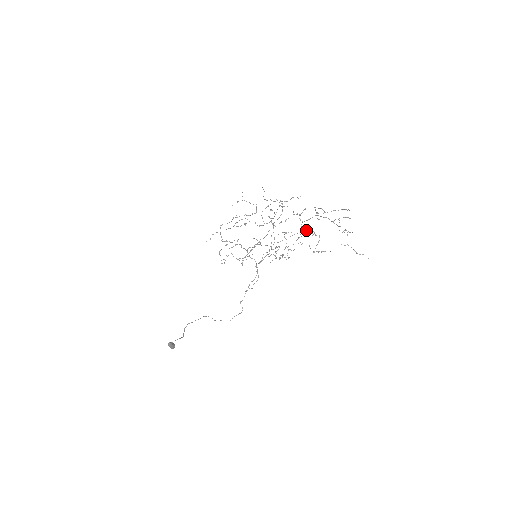
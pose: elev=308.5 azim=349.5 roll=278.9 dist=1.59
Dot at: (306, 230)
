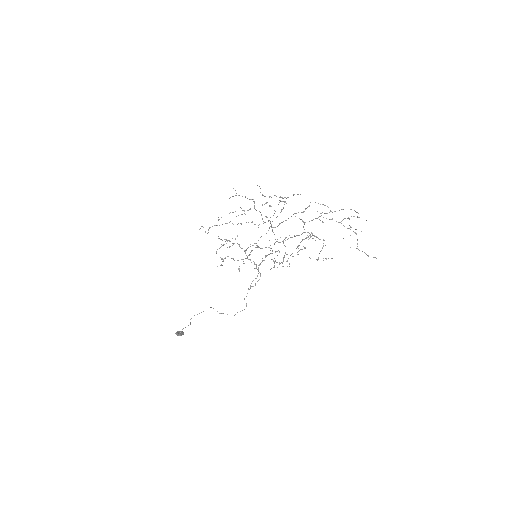
Dot at: (307, 237)
